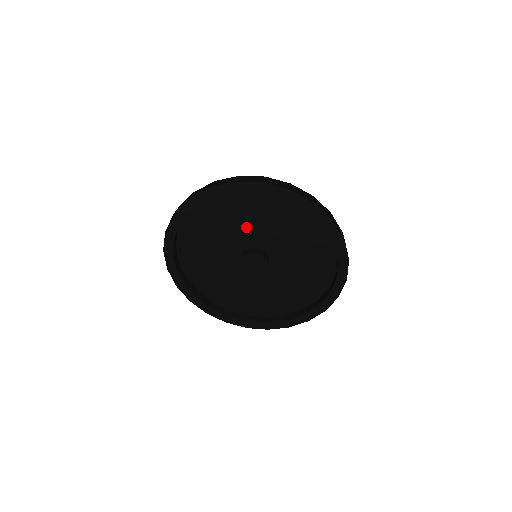
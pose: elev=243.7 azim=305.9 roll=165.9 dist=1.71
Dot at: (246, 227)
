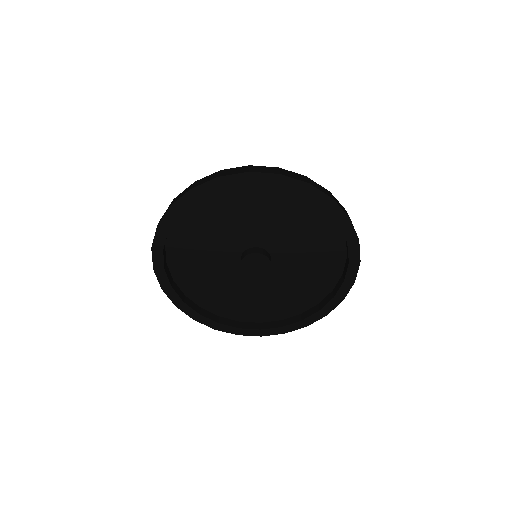
Dot at: (216, 245)
